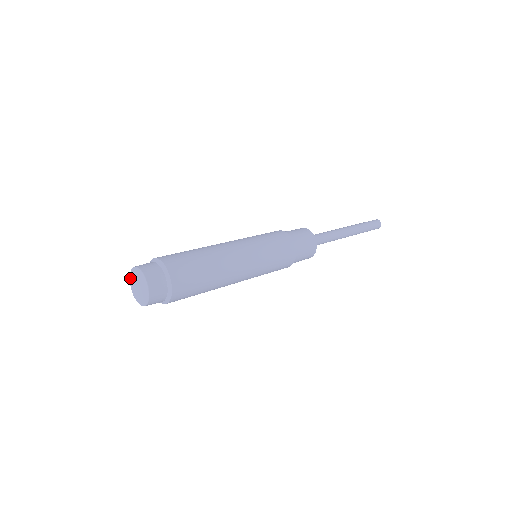
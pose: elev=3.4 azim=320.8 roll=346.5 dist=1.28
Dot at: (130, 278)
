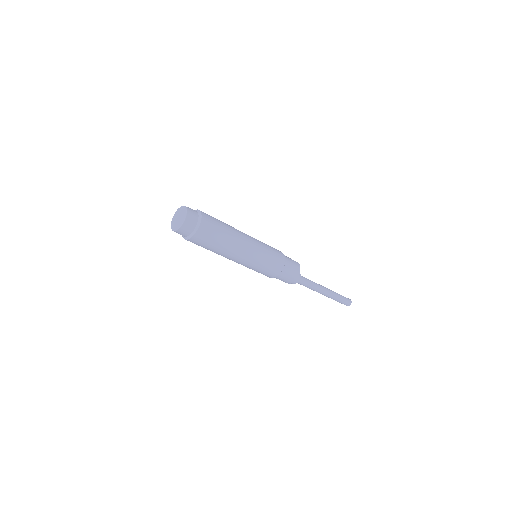
Dot at: (172, 222)
